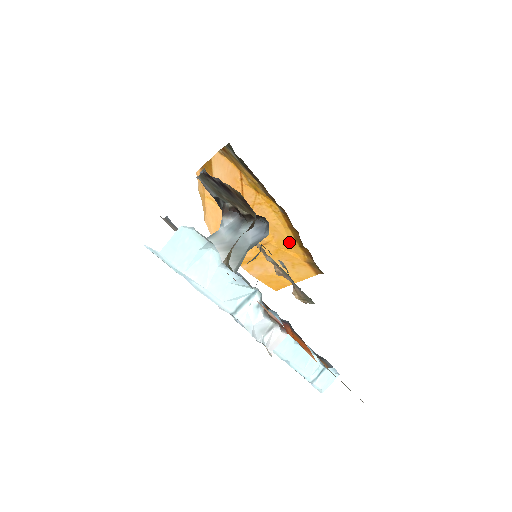
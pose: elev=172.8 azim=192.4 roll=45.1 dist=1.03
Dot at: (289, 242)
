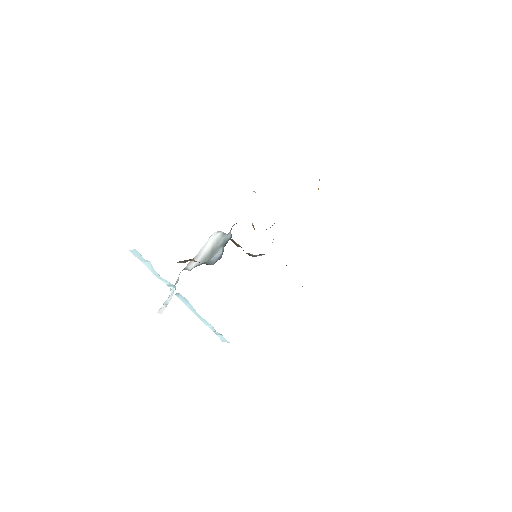
Dot at: occluded
